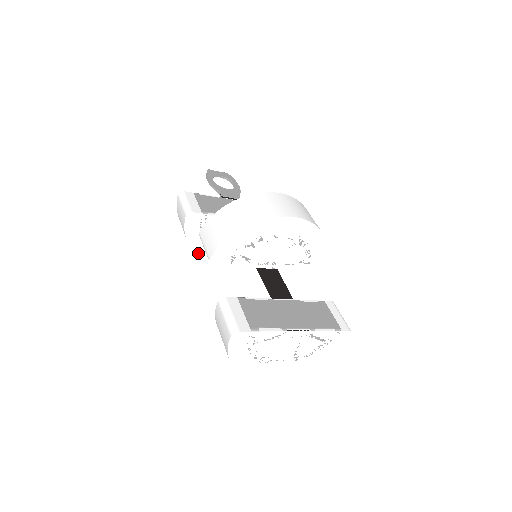
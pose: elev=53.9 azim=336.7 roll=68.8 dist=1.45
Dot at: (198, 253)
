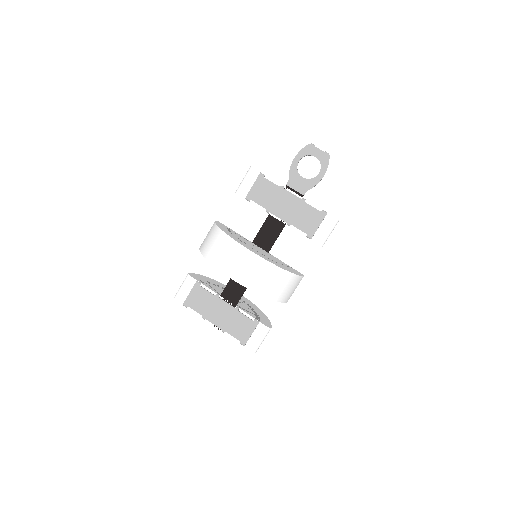
Dot at: occluded
